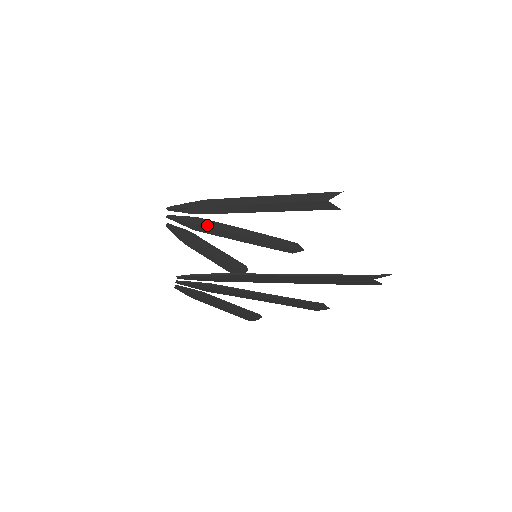
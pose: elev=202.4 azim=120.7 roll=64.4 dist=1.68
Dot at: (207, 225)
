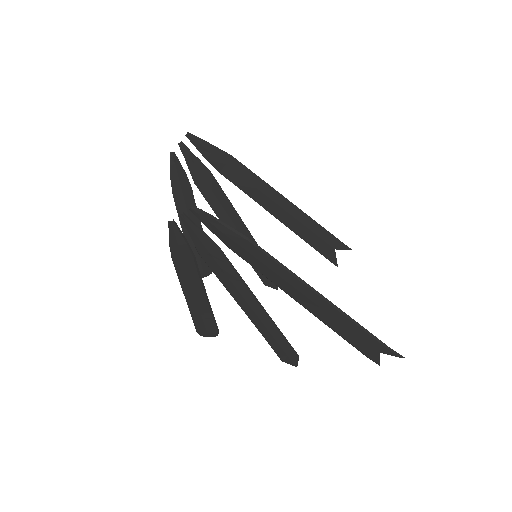
Dot at: (212, 188)
